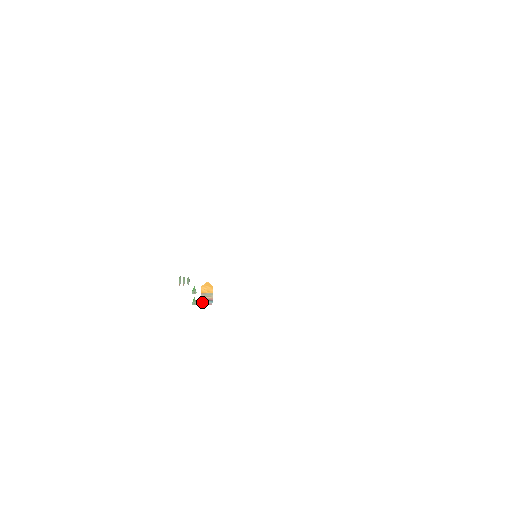
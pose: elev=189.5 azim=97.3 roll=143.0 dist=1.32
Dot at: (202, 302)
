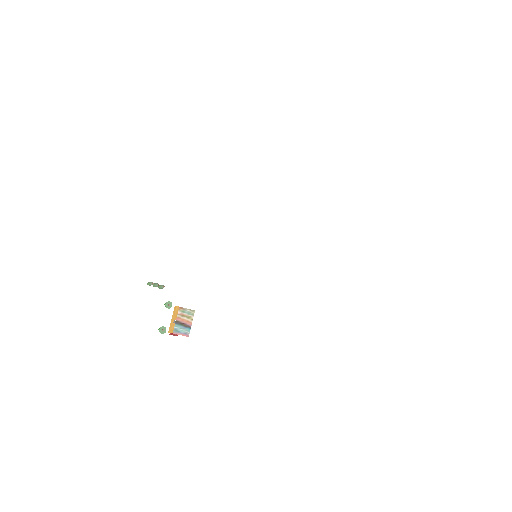
Dot at: (175, 328)
